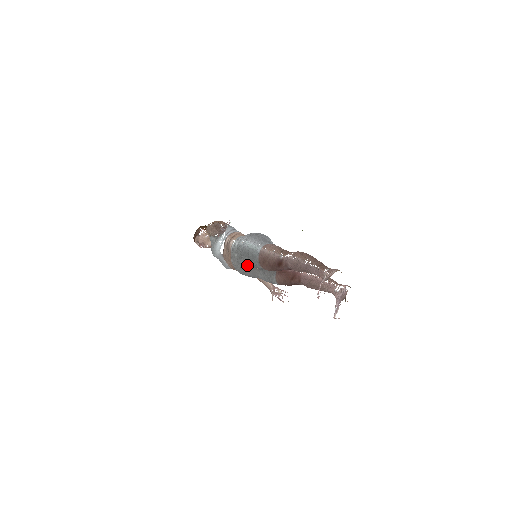
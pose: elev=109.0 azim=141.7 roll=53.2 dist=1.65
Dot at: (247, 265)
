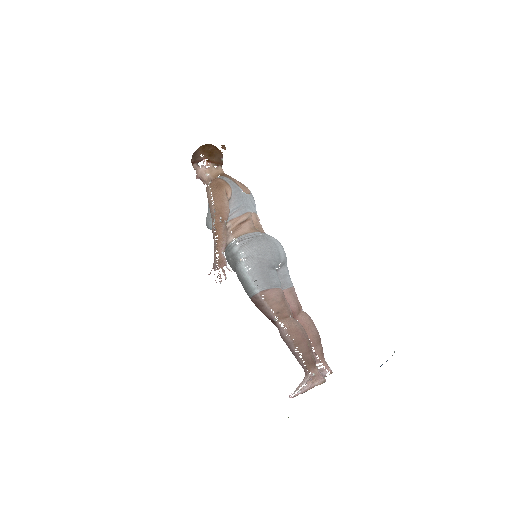
Dot at: occluded
